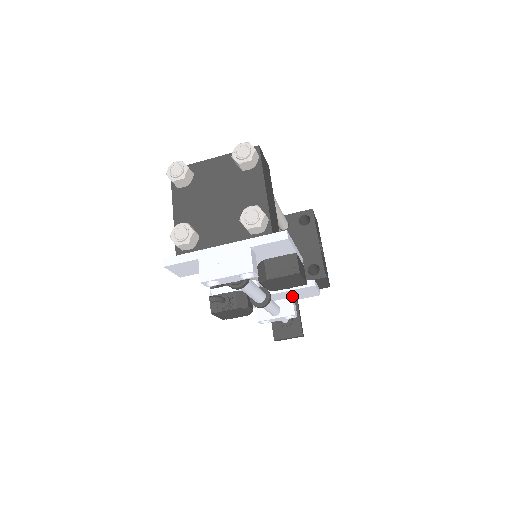
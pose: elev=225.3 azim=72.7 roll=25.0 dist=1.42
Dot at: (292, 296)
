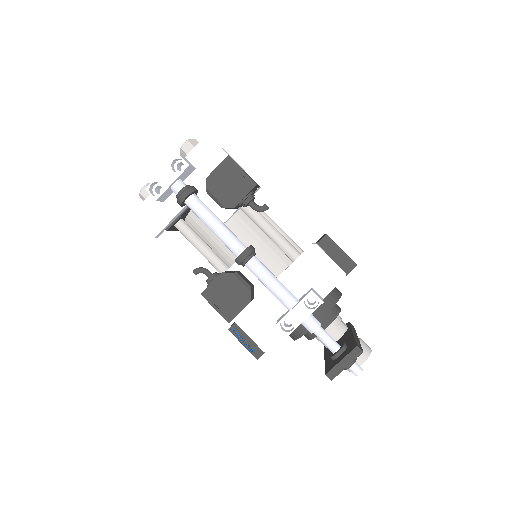
Dot at: (310, 284)
